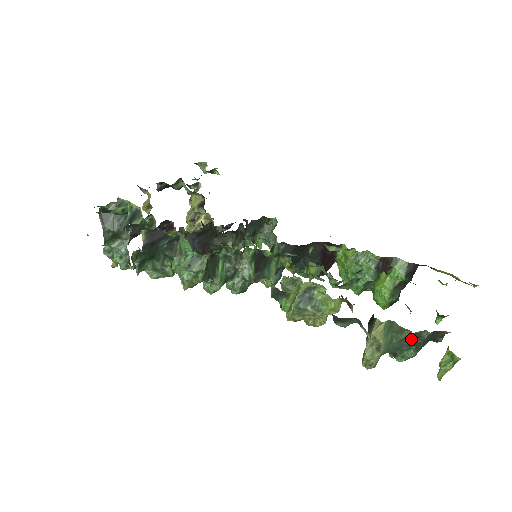
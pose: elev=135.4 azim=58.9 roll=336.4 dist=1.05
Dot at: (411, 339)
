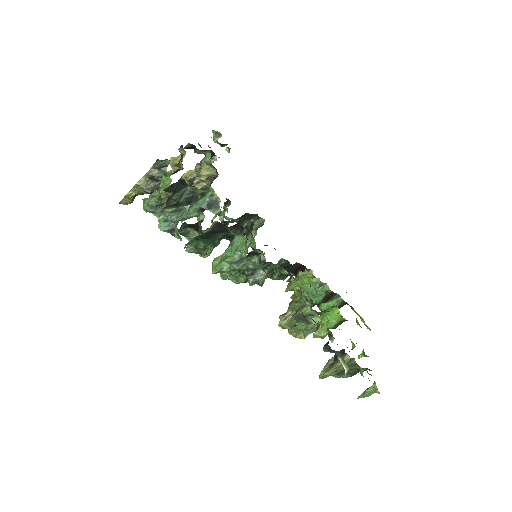
Dot at: (355, 370)
